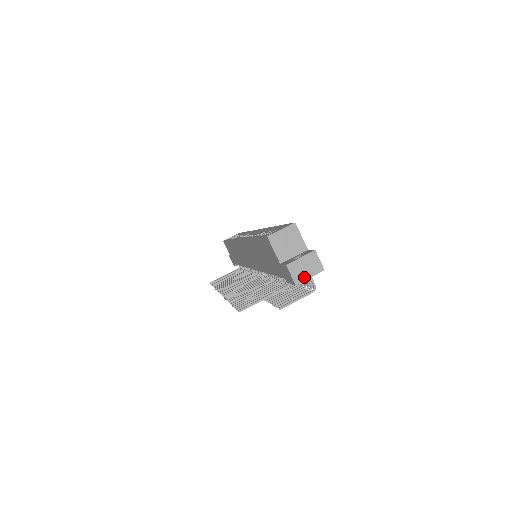
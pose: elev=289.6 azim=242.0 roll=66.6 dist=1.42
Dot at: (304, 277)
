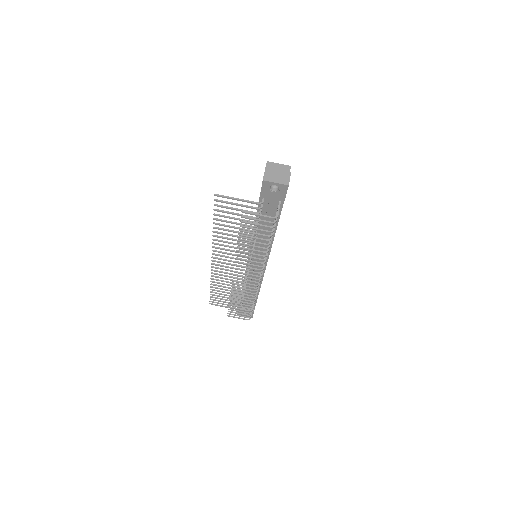
Dot at: (272, 180)
